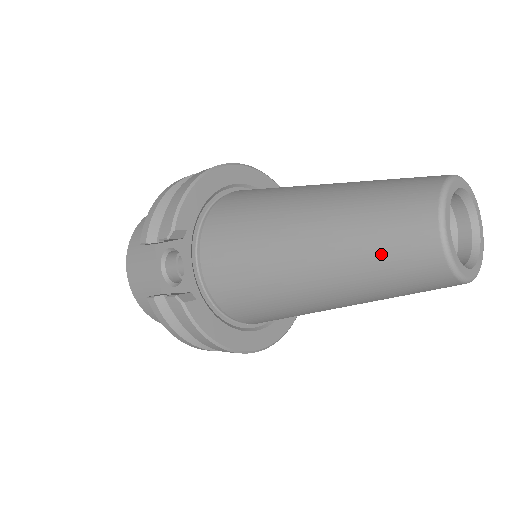
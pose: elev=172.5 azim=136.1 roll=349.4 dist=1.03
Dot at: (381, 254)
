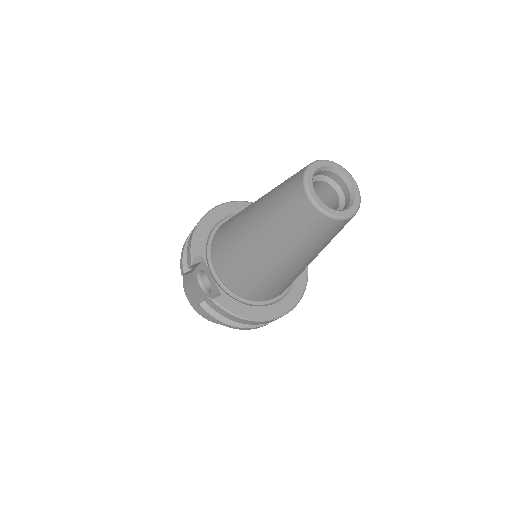
Dot at: (291, 223)
